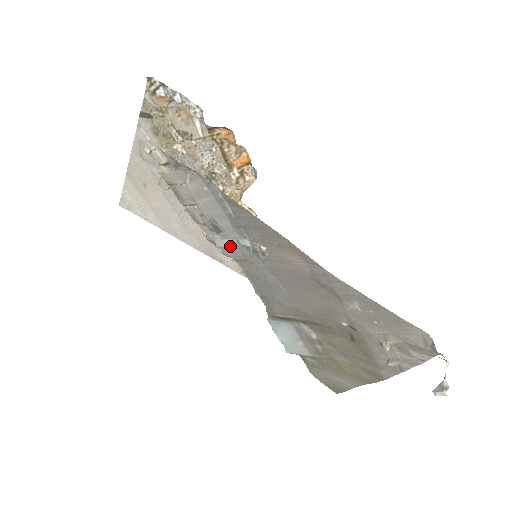
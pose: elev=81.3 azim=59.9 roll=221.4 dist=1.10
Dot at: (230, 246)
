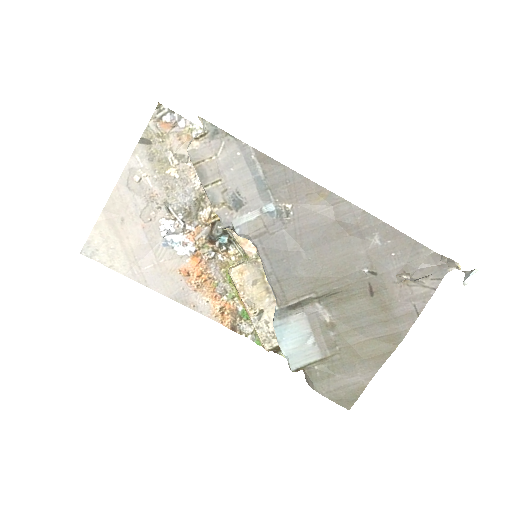
Dot at: (250, 220)
